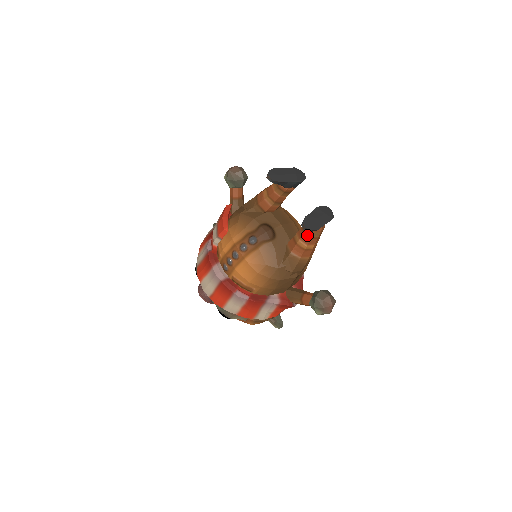
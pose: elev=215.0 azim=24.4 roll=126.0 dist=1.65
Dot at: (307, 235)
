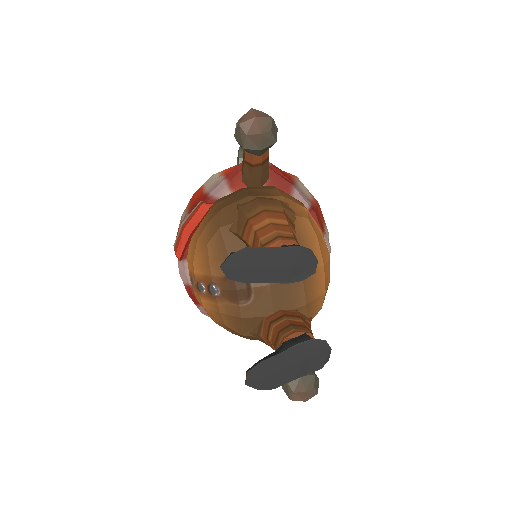
Dot at: occluded
